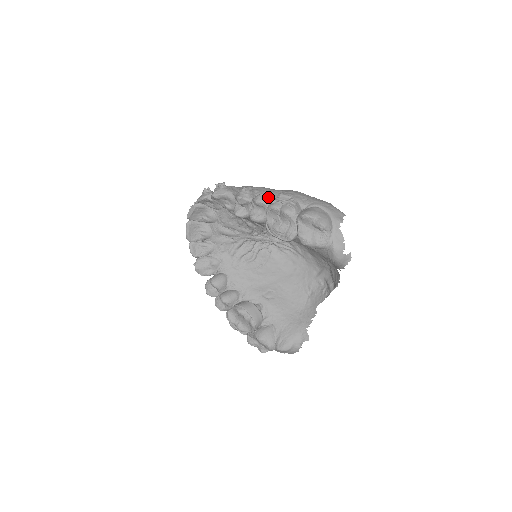
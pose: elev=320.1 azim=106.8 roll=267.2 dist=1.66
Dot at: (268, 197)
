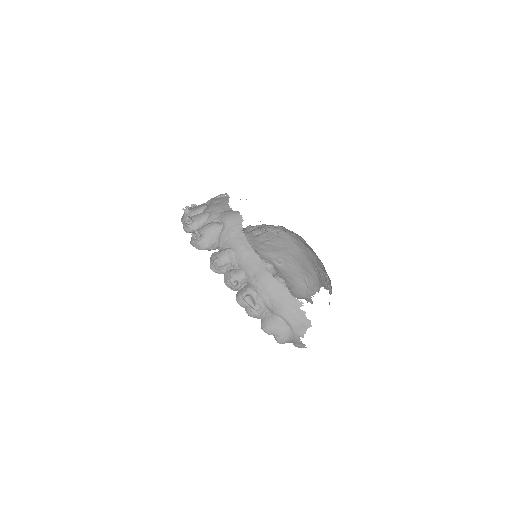
Dot at: (236, 285)
